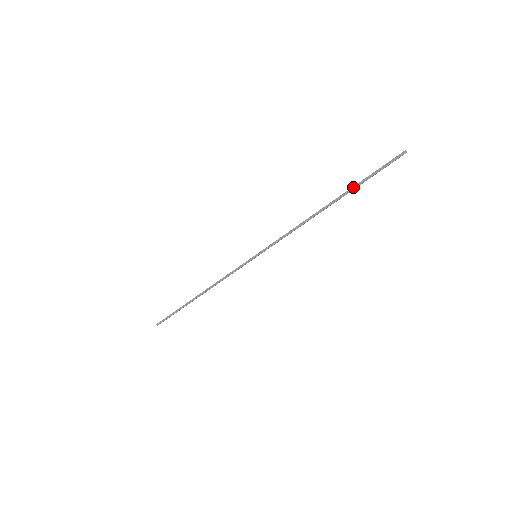
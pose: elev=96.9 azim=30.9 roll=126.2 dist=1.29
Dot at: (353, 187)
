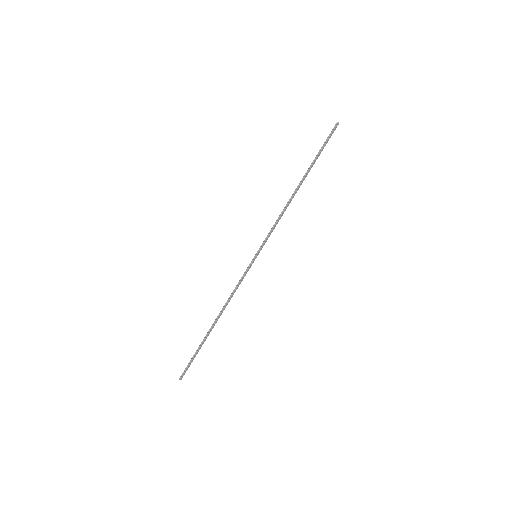
Dot at: (312, 162)
